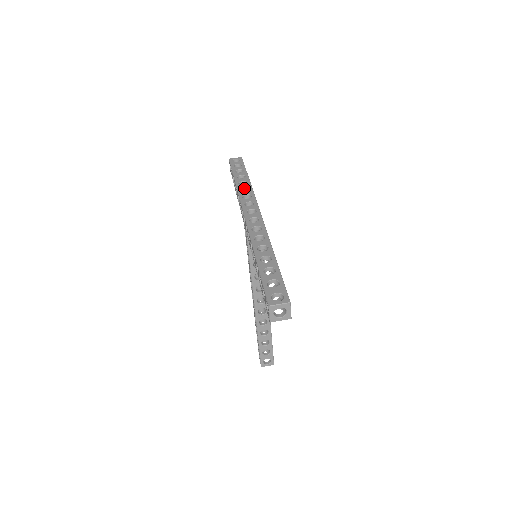
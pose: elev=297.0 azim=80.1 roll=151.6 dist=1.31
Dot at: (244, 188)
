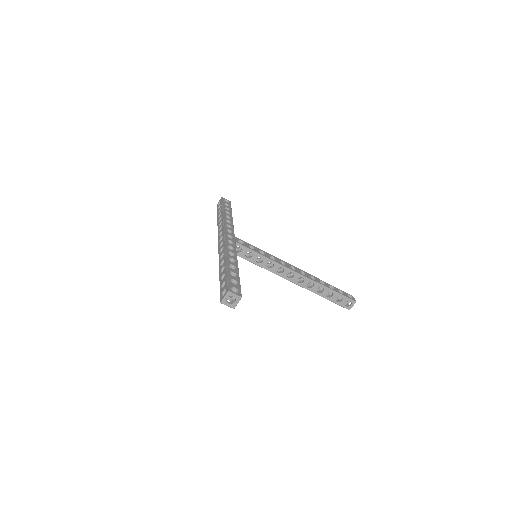
Dot at: (220, 223)
